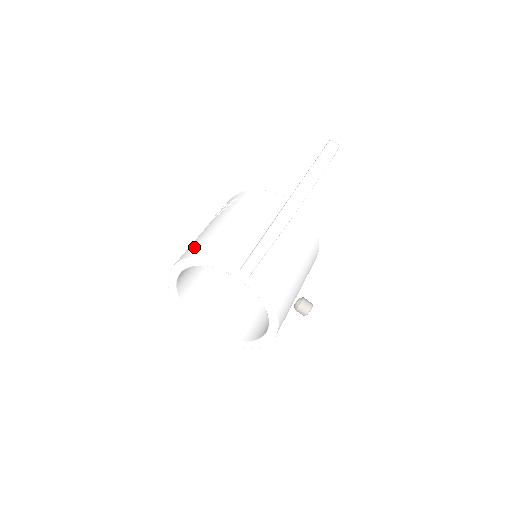
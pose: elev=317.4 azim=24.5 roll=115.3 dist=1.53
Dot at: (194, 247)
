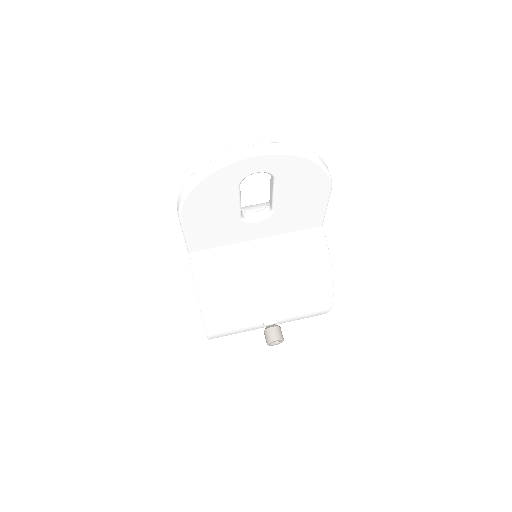
Dot at: occluded
